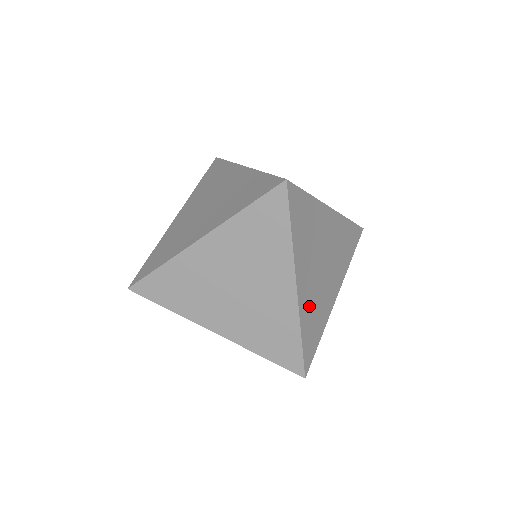
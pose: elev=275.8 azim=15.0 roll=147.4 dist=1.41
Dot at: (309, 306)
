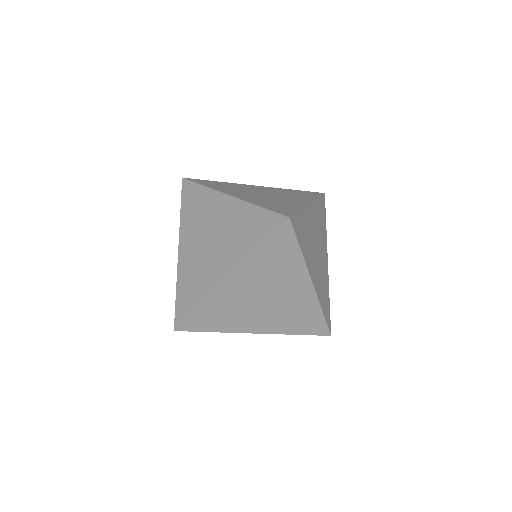
Dot at: (225, 302)
